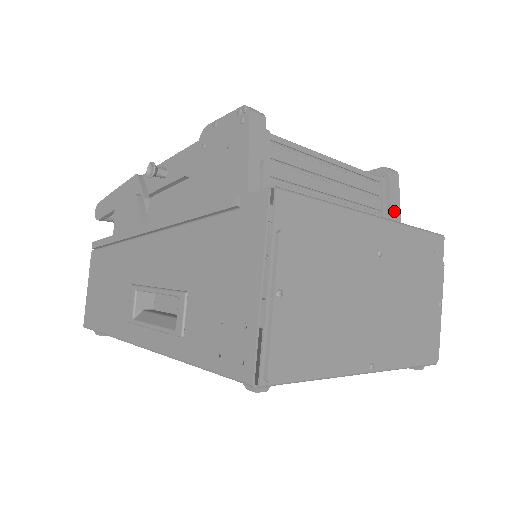
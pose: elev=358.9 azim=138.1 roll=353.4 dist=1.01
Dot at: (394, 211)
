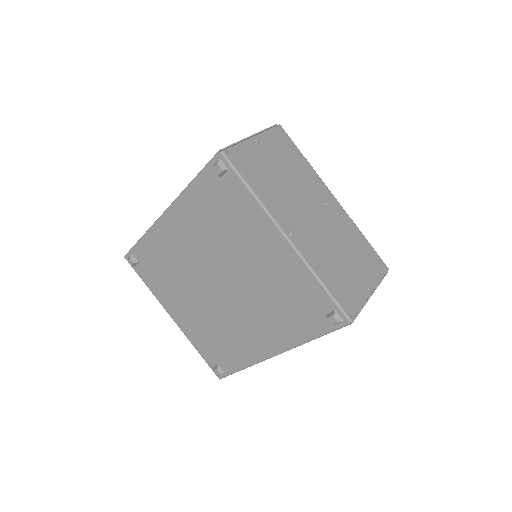
Dot at: occluded
